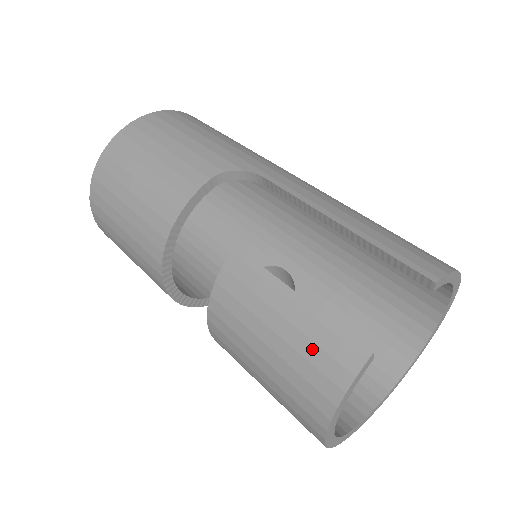
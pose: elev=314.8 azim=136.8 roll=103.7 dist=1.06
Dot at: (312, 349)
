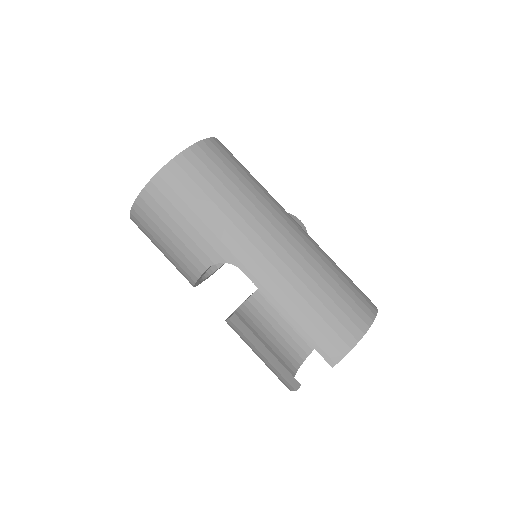
Dot at: (274, 373)
